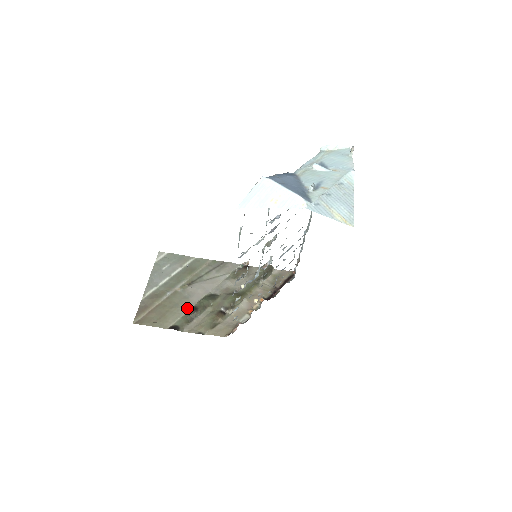
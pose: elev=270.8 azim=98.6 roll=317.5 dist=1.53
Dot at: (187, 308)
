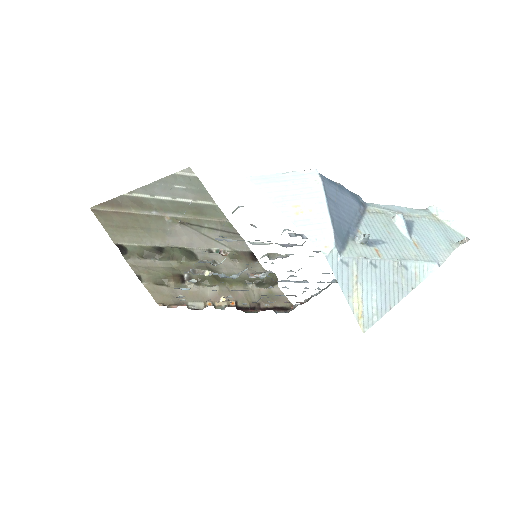
Dot at: (155, 242)
